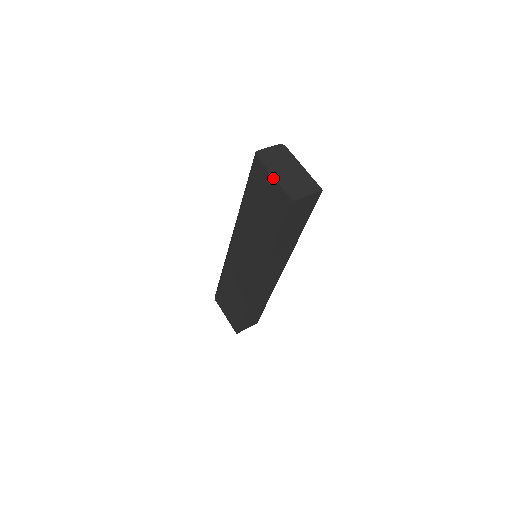
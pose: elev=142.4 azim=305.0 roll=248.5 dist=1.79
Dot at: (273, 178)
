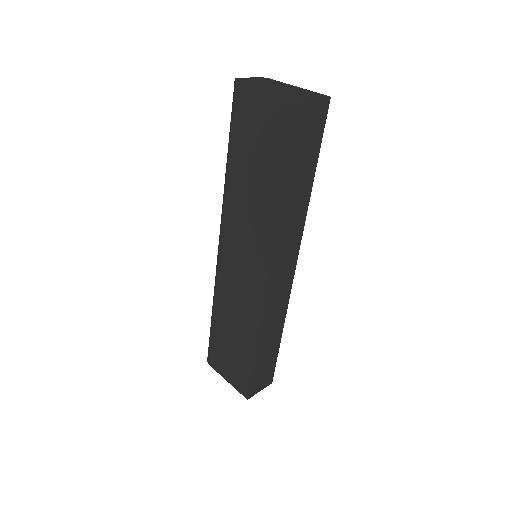
Dot at: (265, 90)
